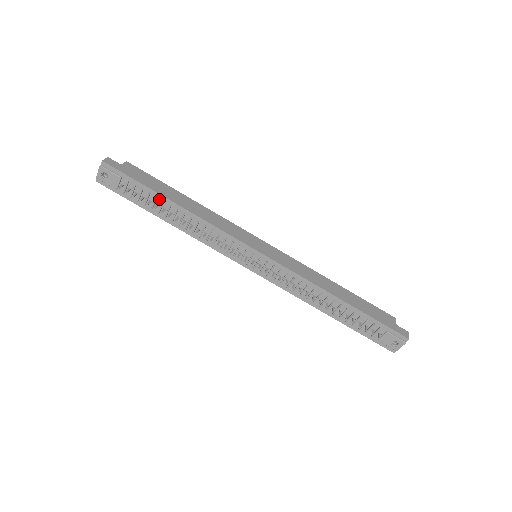
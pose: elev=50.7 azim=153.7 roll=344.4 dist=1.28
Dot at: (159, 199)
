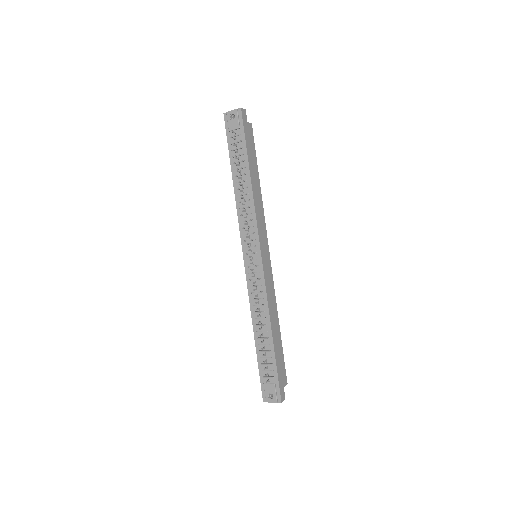
Dot at: (245, 163)
